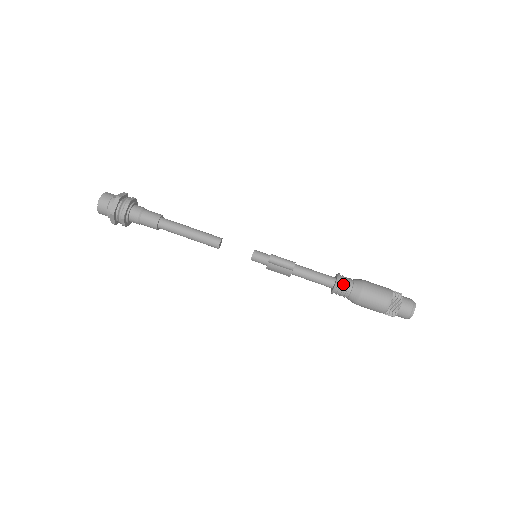
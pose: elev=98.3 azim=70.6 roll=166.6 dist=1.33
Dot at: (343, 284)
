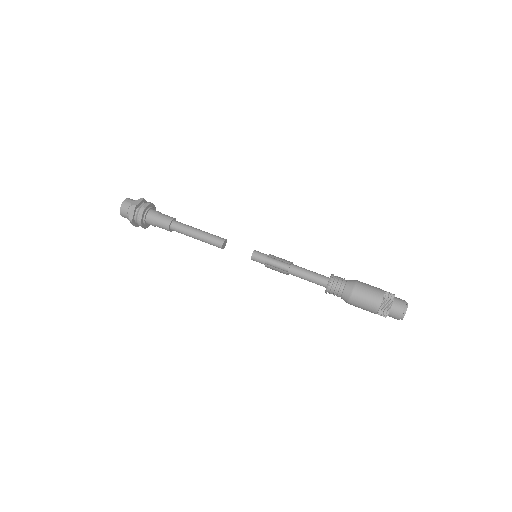
Dot at: (334, 286)
